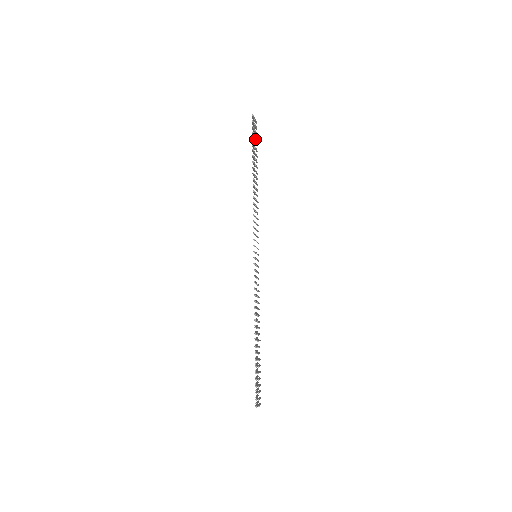
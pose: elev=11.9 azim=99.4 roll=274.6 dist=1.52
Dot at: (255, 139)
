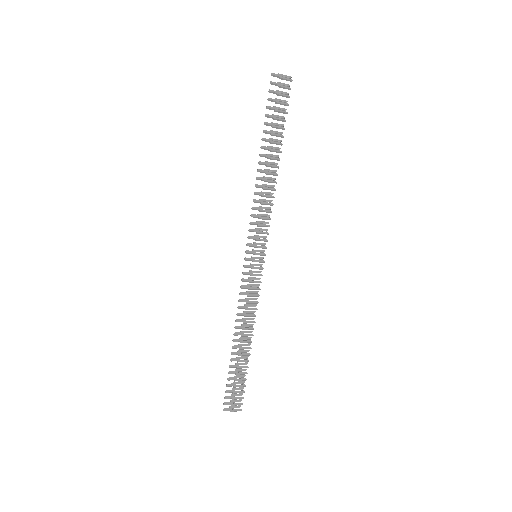
Dot at: (286, 104)
